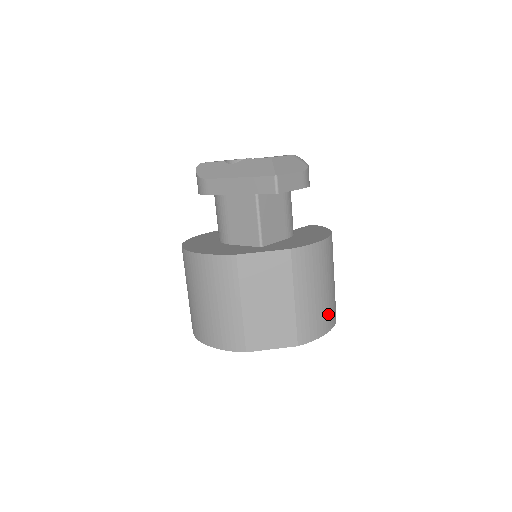
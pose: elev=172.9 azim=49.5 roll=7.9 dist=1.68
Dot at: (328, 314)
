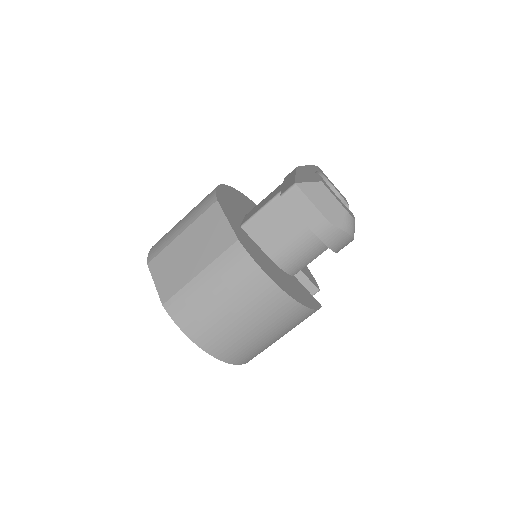
Dot at: (209, 331)
